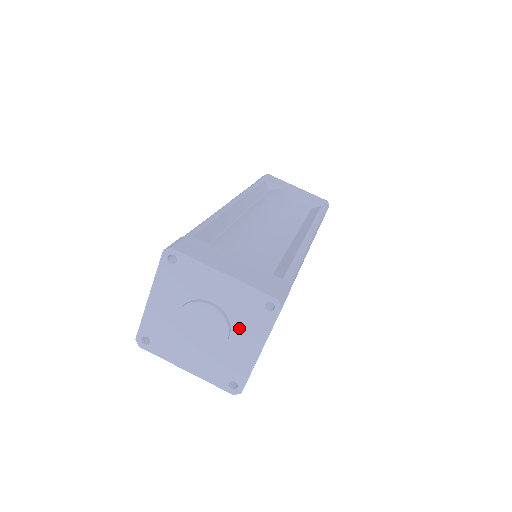
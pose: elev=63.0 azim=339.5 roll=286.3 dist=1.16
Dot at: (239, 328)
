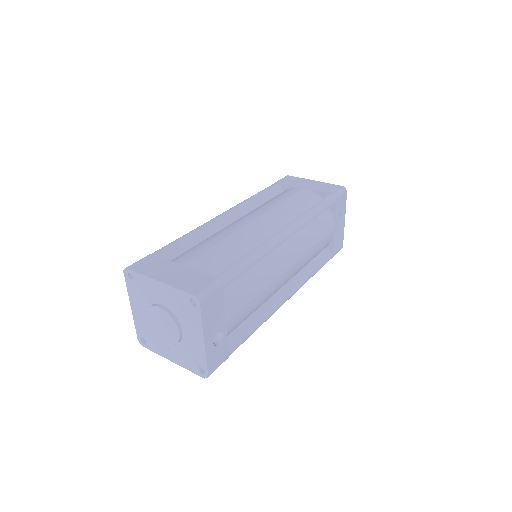
Dot at: (184, 323)
